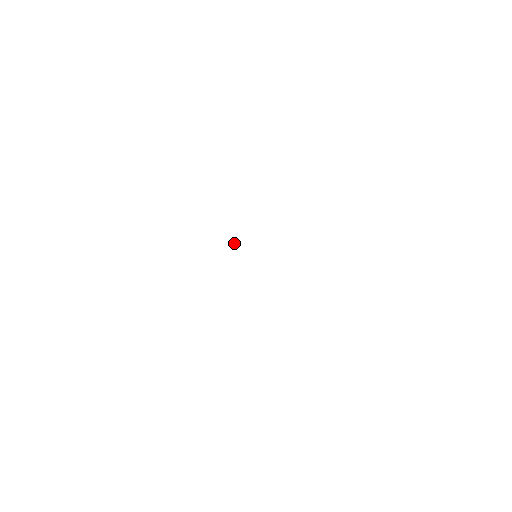
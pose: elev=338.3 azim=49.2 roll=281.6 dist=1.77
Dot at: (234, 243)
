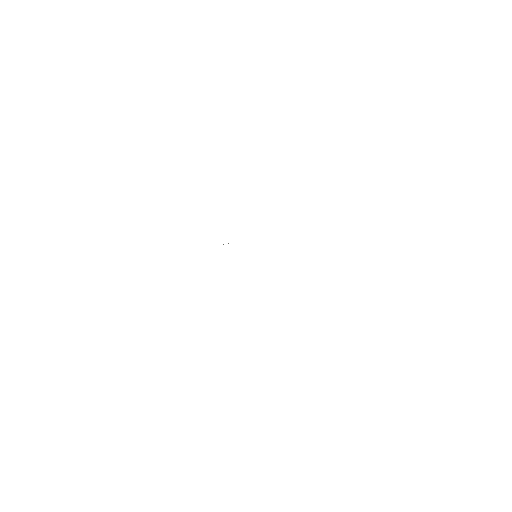
Dot at: occluded
